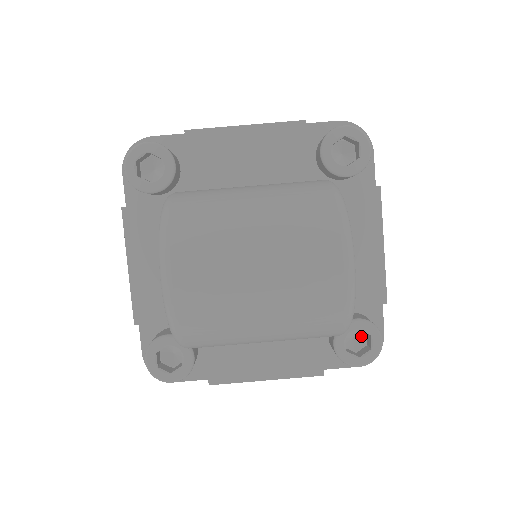
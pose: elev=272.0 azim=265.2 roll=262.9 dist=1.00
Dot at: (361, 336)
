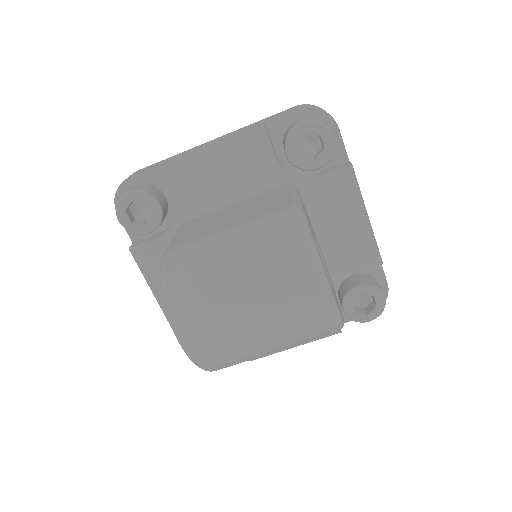
Dot at: occluded
